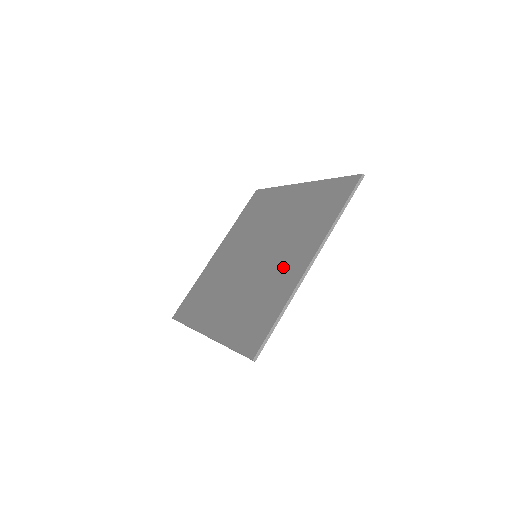
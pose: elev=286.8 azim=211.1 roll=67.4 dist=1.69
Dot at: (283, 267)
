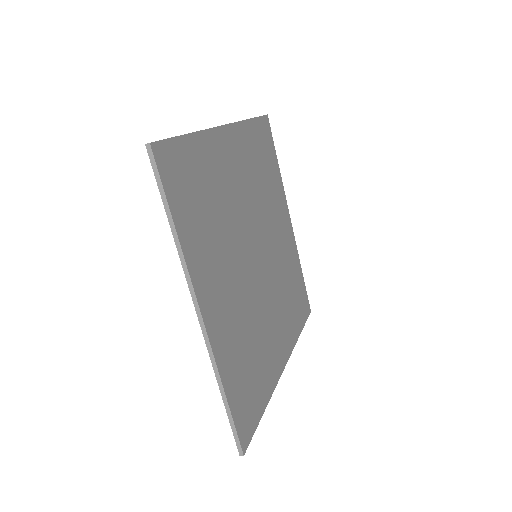
Dot at: occluded
